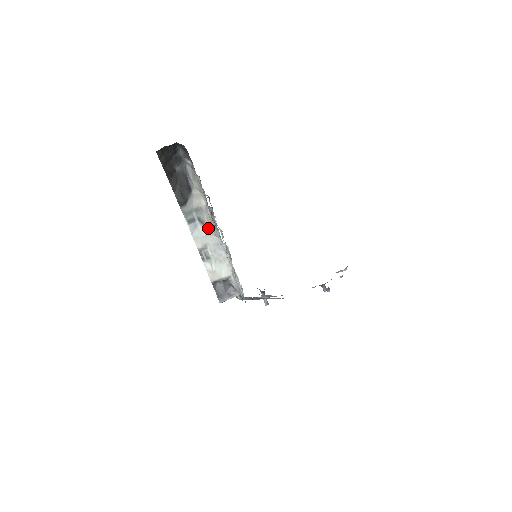
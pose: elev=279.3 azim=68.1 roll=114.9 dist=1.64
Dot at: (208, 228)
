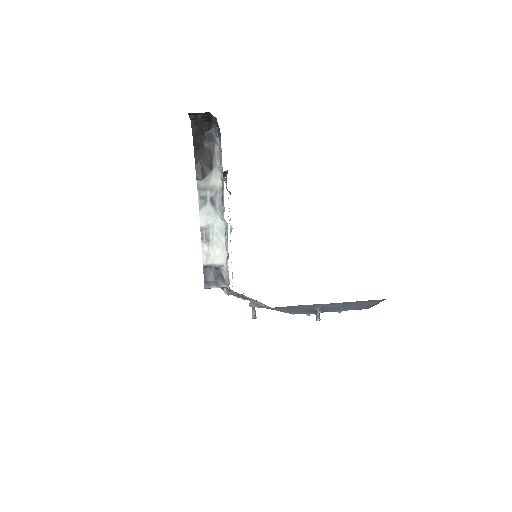
Dot at: (217, 209)
